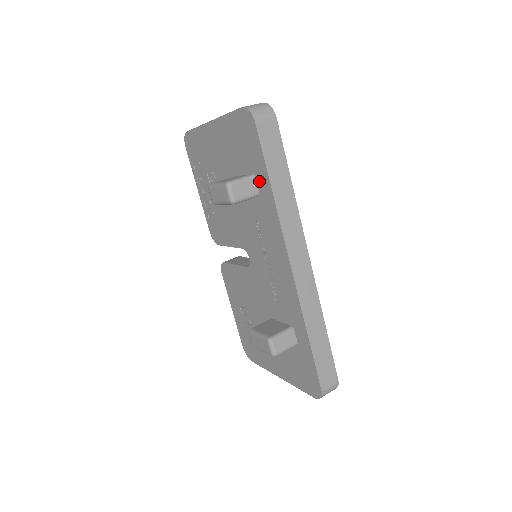
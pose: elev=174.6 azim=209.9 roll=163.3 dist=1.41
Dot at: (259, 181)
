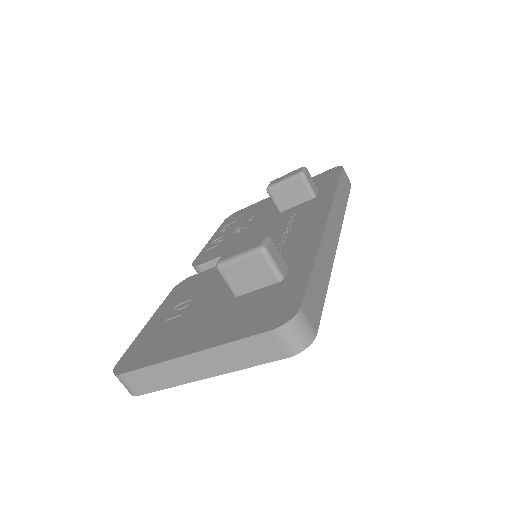
Dot at: (322, 190)
